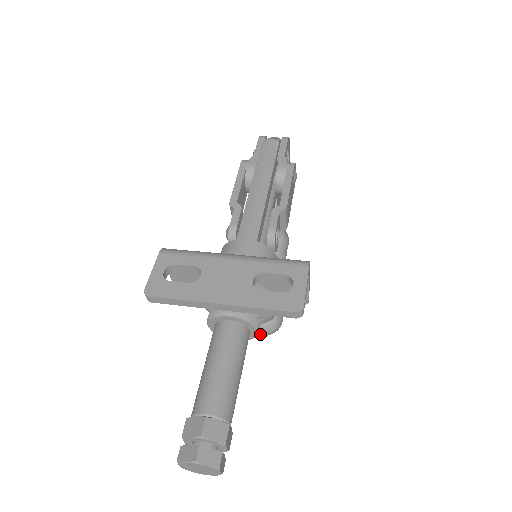
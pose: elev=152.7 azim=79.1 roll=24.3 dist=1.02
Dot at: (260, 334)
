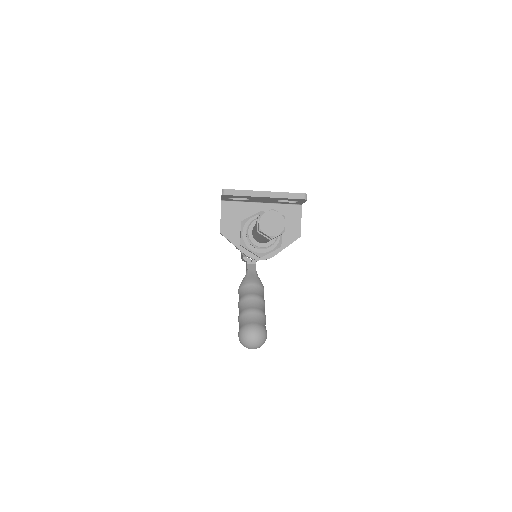
Dot at: (252, 339)
